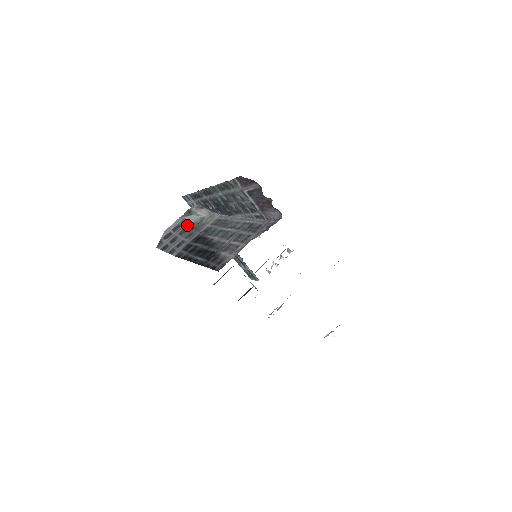
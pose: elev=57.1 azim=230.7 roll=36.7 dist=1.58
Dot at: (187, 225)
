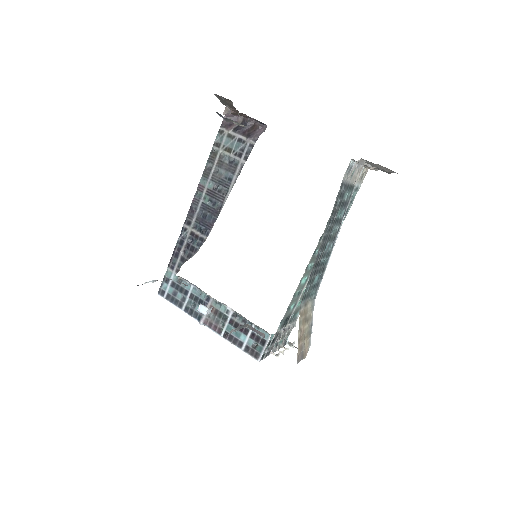
Dot at: occluded
